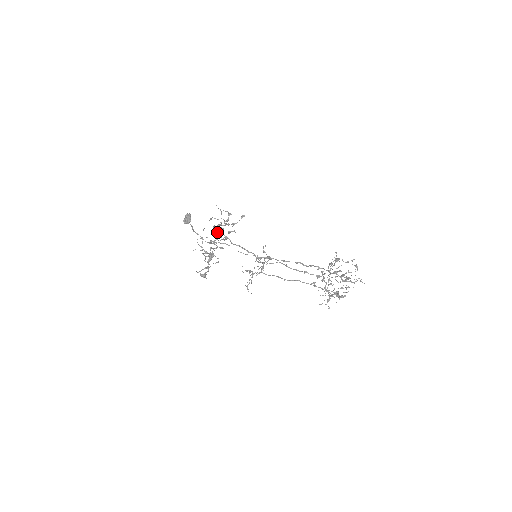
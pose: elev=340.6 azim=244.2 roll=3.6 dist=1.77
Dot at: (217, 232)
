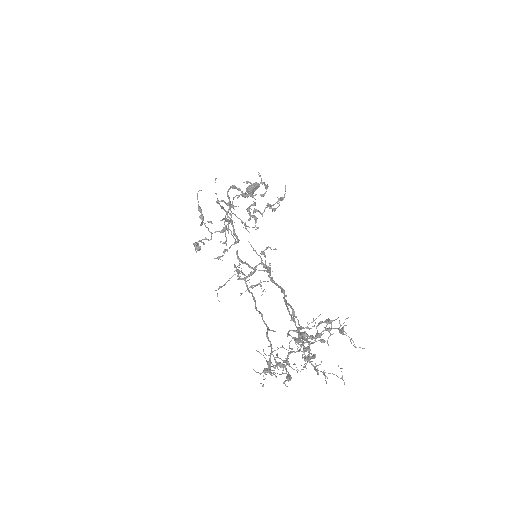
Dot at: occluded
